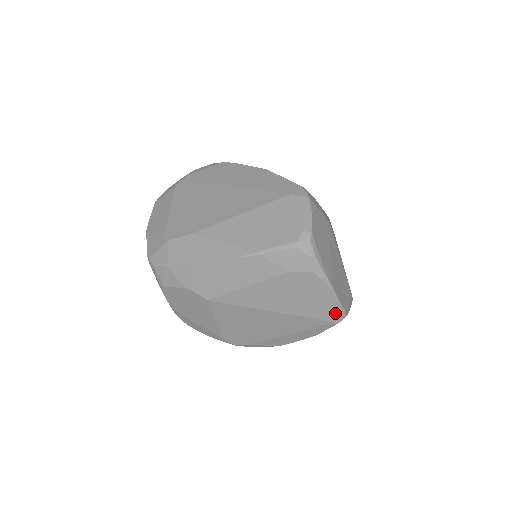
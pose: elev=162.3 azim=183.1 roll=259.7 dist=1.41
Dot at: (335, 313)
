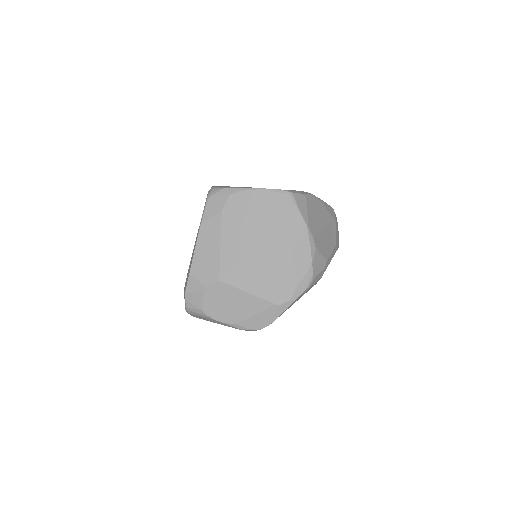
Dot at: (280, 197)
